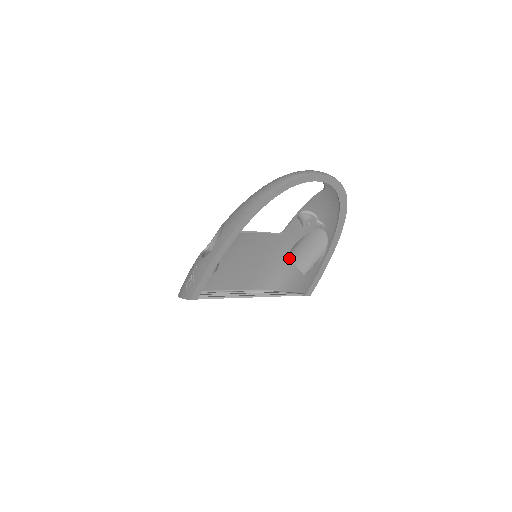
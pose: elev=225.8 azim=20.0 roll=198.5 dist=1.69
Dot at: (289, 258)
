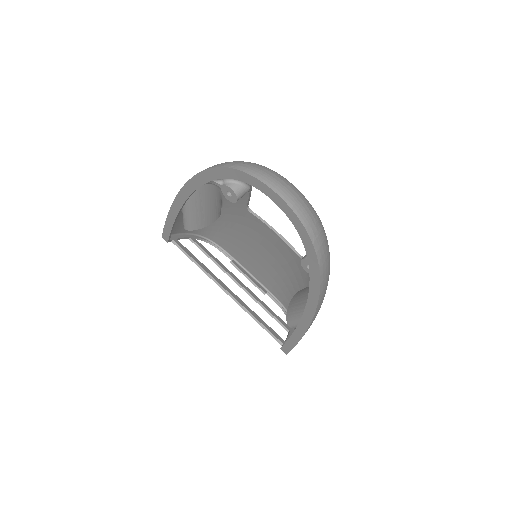
Dot at: occluded
